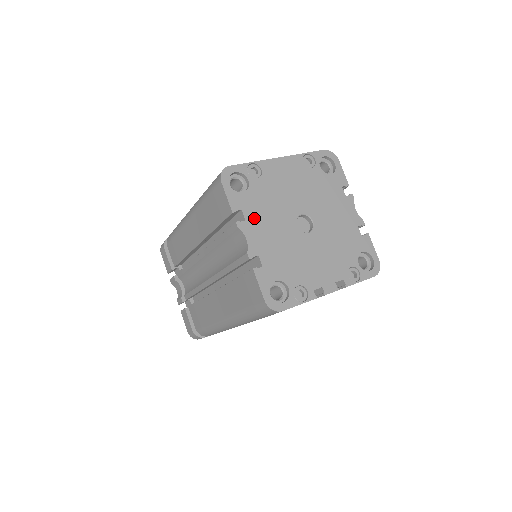
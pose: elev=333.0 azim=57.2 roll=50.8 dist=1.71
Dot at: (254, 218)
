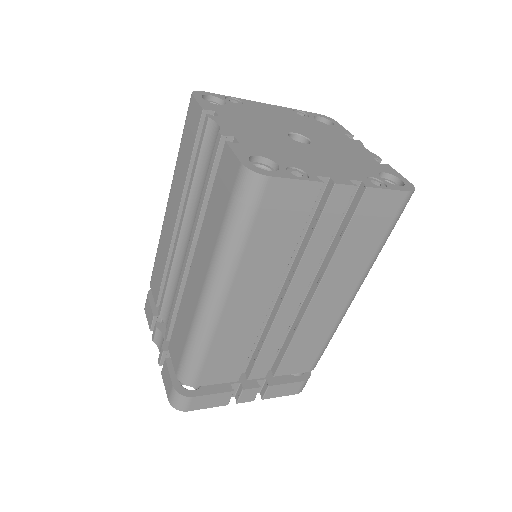
Dot at: (231, 118)
